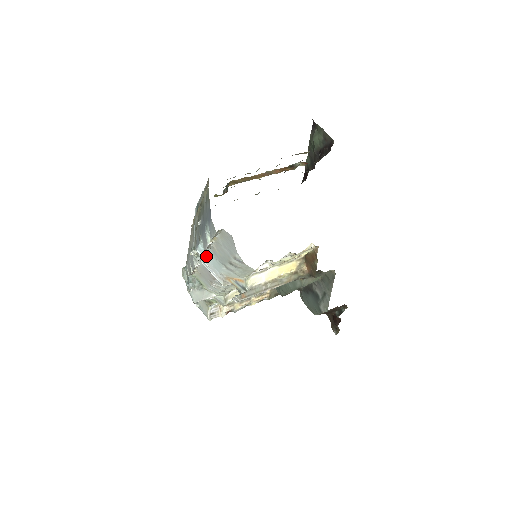
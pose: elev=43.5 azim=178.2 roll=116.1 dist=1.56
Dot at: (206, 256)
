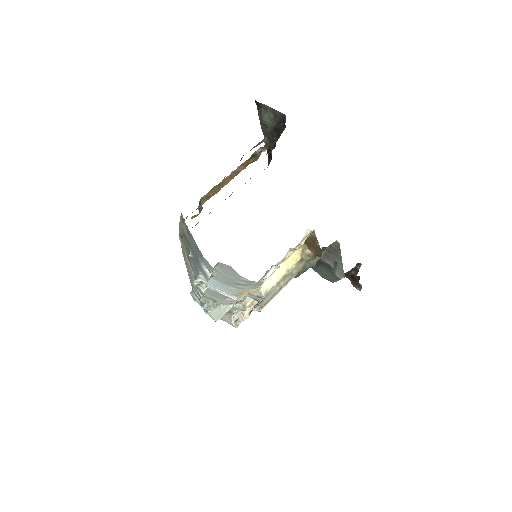
Dot at: (210, 282)
